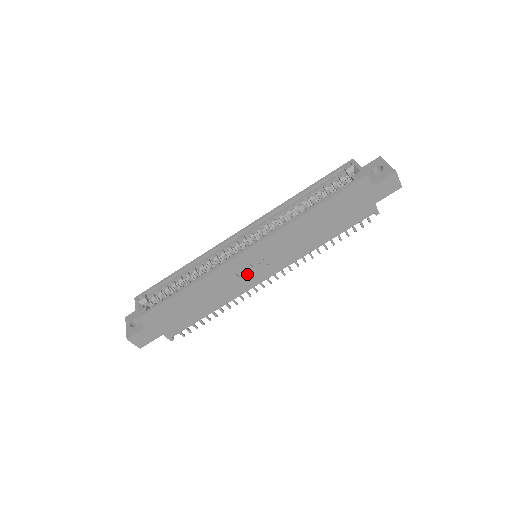
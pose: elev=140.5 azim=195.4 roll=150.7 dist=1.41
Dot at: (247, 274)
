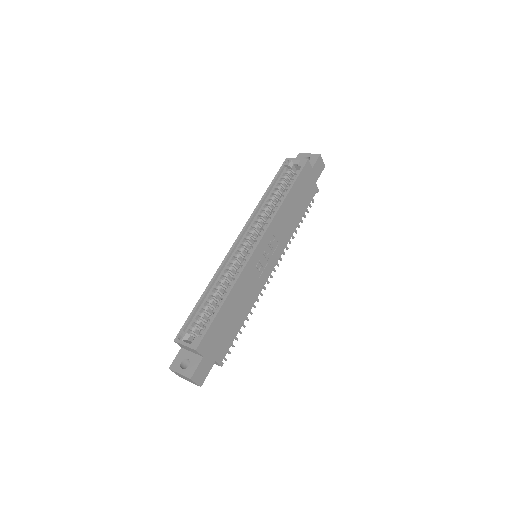
Dot at: (261, 270)
